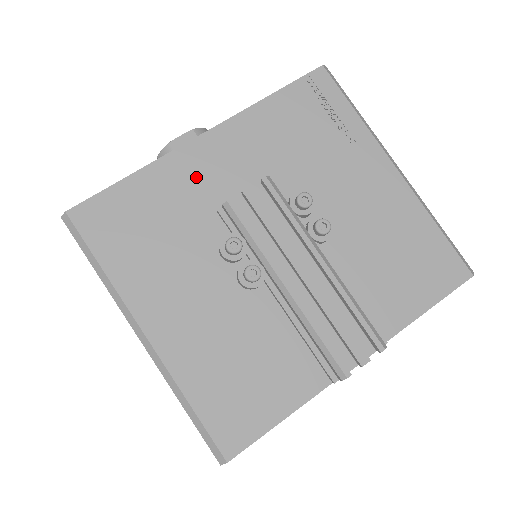
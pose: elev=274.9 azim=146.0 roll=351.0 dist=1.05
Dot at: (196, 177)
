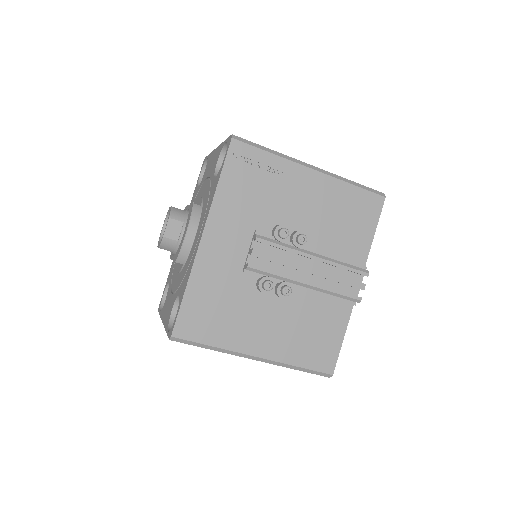
Dot at: (218, 263)
